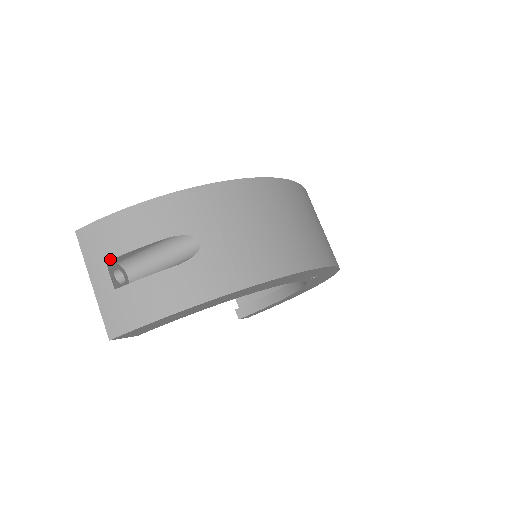
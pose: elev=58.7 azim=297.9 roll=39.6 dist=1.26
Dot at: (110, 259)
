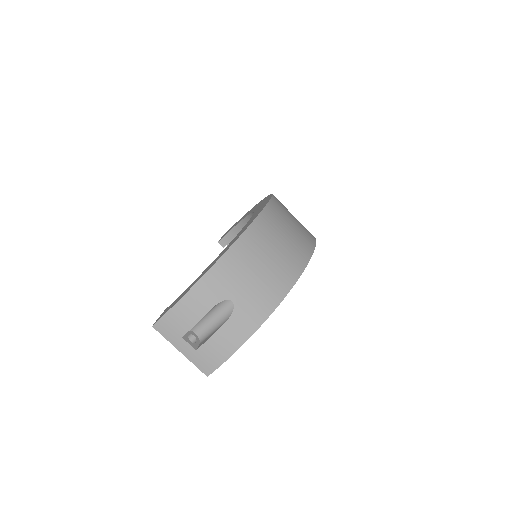
Dot at: (184, 335)
